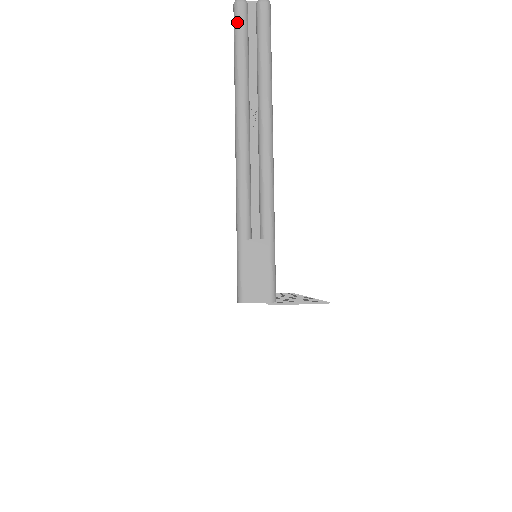
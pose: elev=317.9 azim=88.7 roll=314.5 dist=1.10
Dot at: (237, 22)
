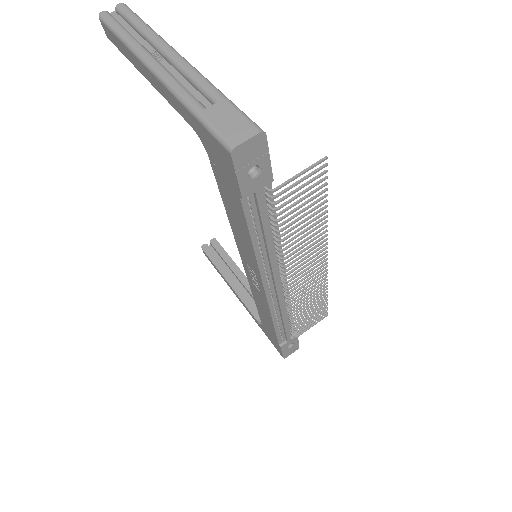
Dot at: (107, 20)
